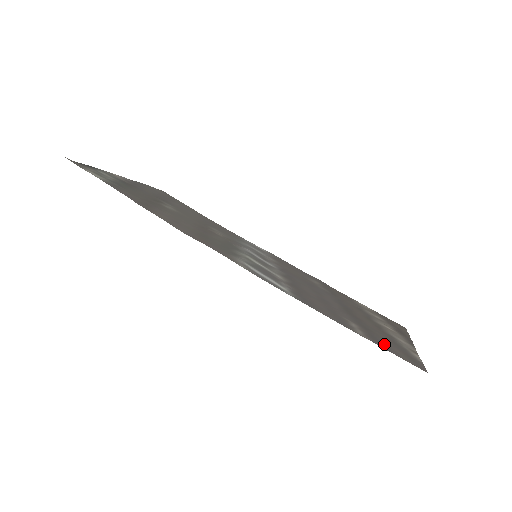
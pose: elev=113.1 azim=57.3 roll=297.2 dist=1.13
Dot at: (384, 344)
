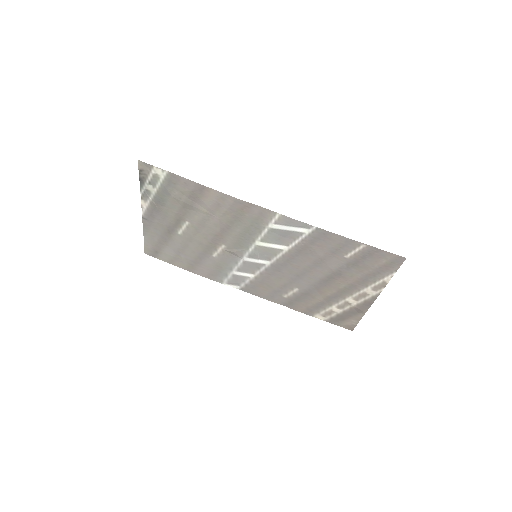
Dot at: (374, 257)
